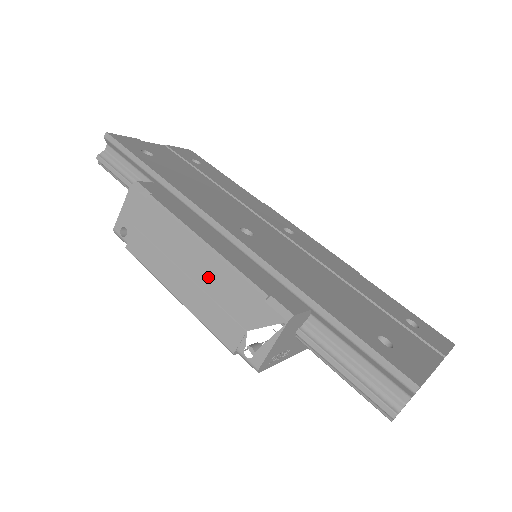
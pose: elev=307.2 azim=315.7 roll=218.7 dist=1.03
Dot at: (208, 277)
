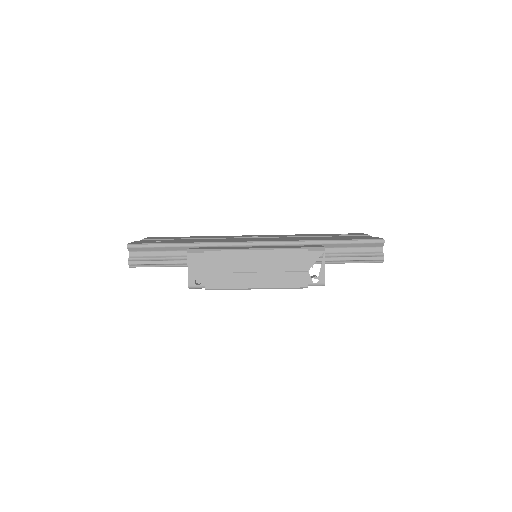
Dot at: (271, 263)
